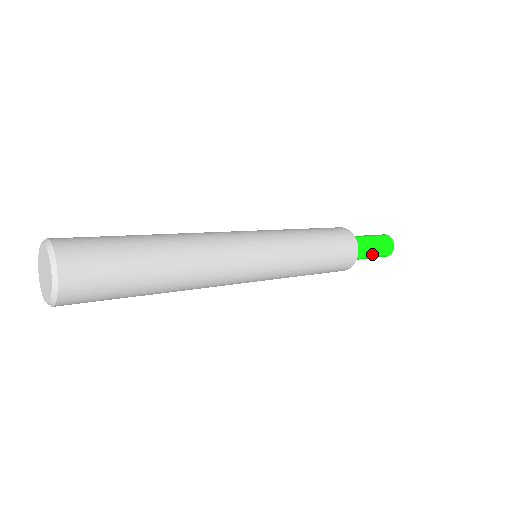
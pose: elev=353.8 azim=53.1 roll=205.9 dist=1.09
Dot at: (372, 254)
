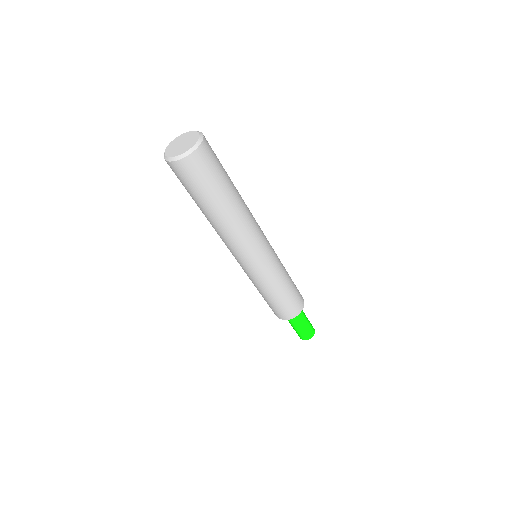
Dot at: (306, 317)
